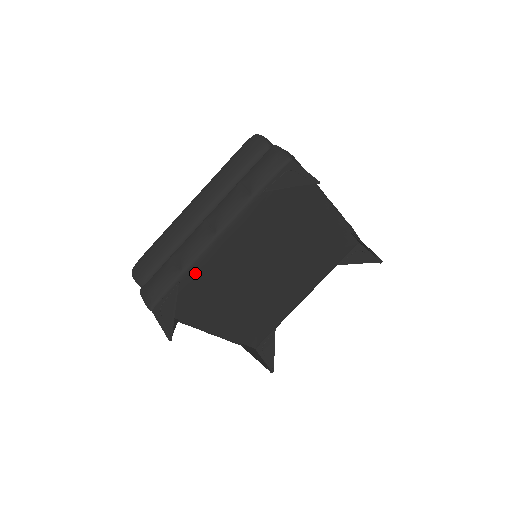
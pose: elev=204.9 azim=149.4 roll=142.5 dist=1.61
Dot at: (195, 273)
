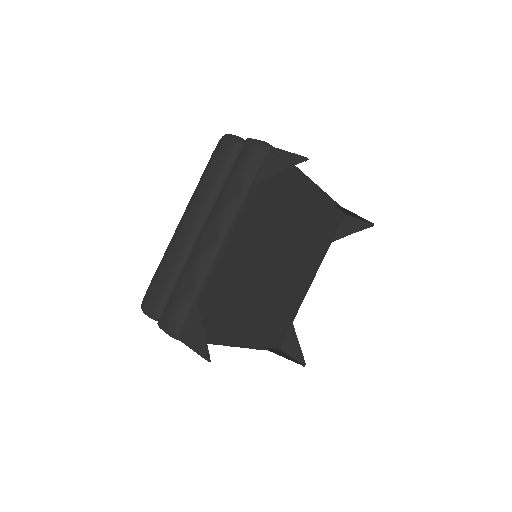
Dot at: (210, 287)
